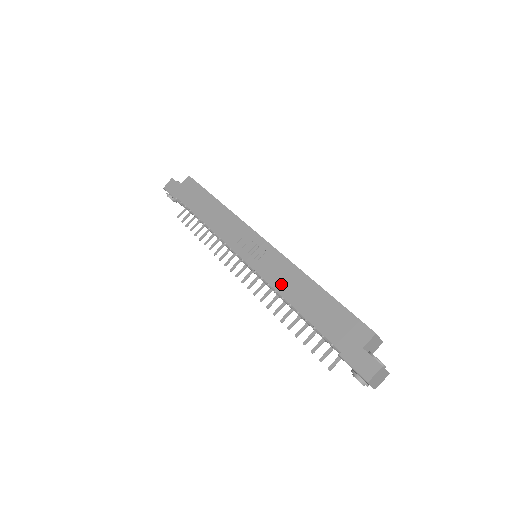
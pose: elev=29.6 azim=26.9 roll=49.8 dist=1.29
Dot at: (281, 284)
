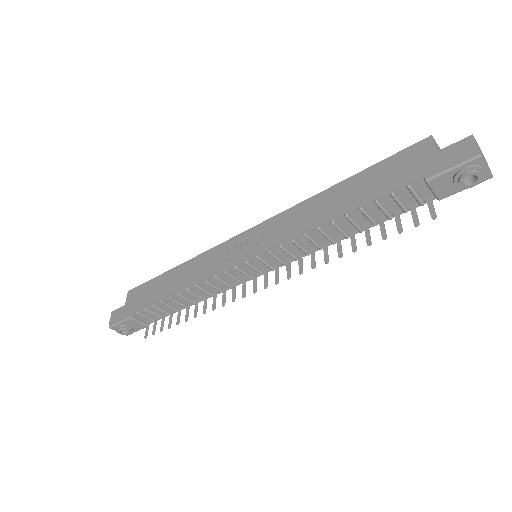
Dot at: (304, 223)
